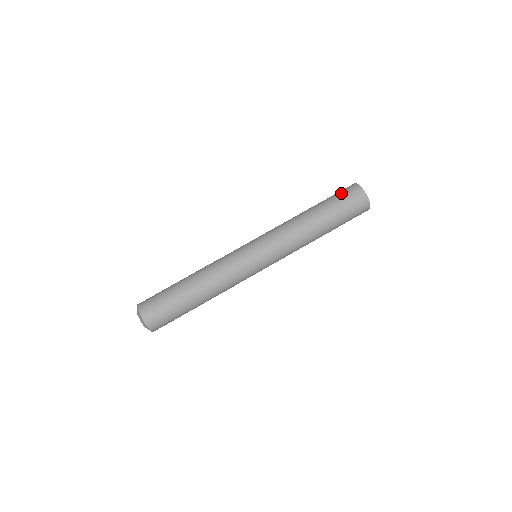
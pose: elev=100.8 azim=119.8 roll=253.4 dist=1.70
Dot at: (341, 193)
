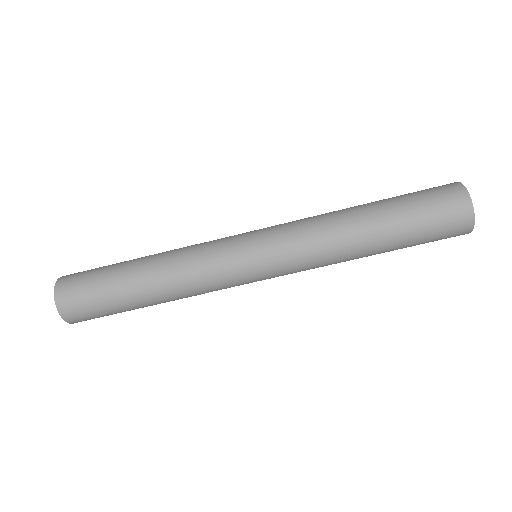
Dot at: (438, 218)
